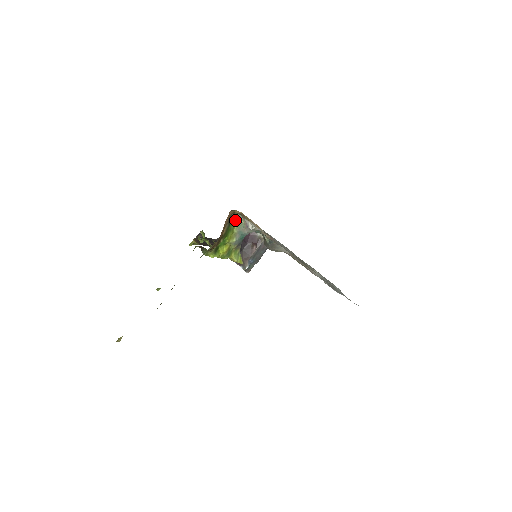
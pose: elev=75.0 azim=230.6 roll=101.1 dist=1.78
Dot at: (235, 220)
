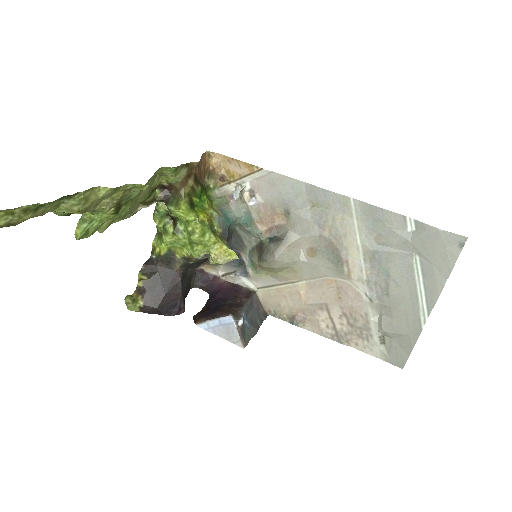
Dot at: (211, 198)
